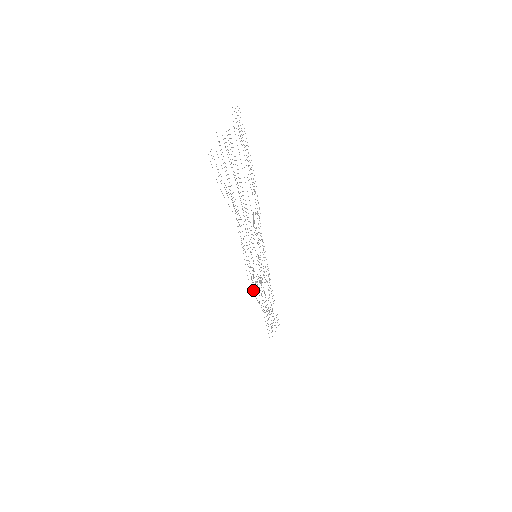
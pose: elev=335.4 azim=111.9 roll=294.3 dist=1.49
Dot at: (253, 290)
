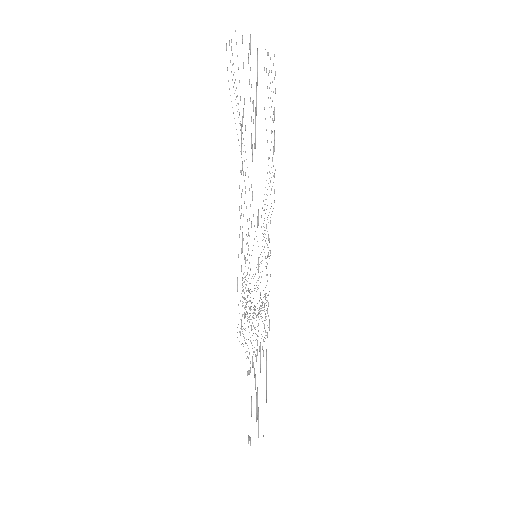
Dot at: (241, 327)
